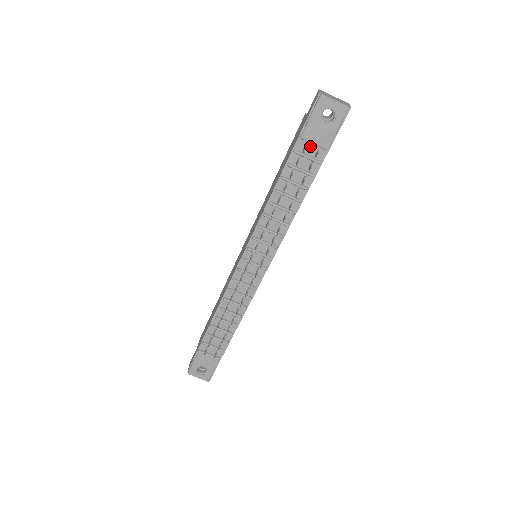
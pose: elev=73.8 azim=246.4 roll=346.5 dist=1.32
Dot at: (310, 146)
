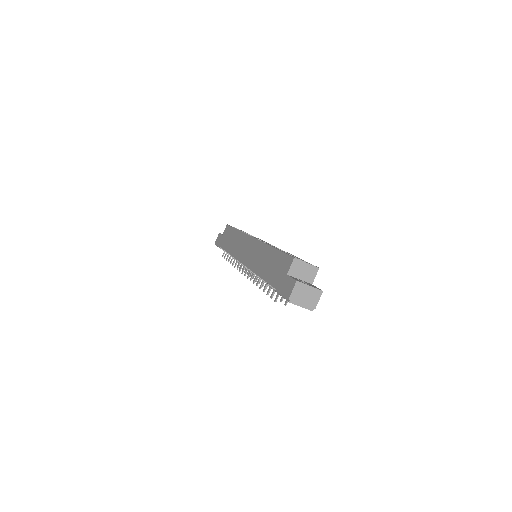
Dot at: occluded
